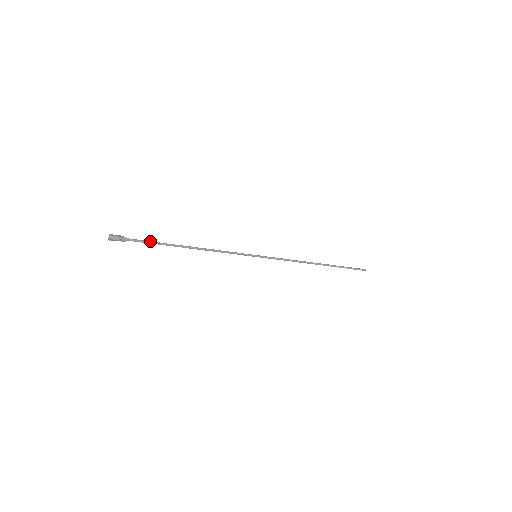
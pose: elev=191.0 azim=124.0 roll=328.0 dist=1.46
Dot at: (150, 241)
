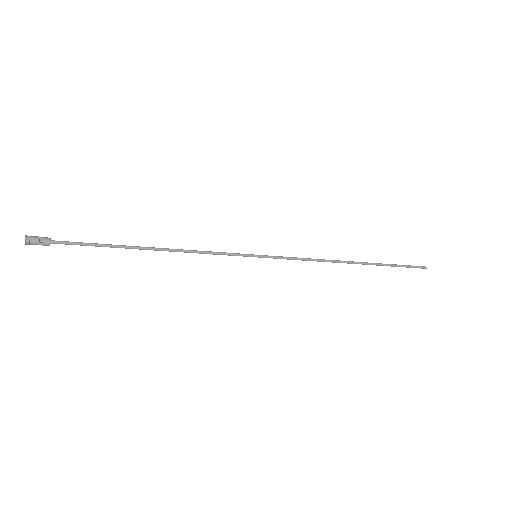
Dot at: (89, 243)
